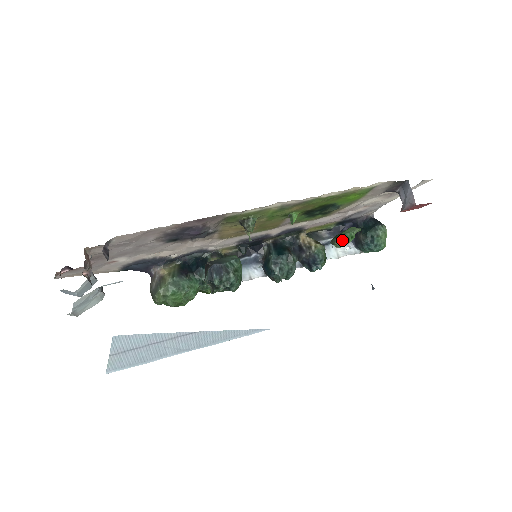
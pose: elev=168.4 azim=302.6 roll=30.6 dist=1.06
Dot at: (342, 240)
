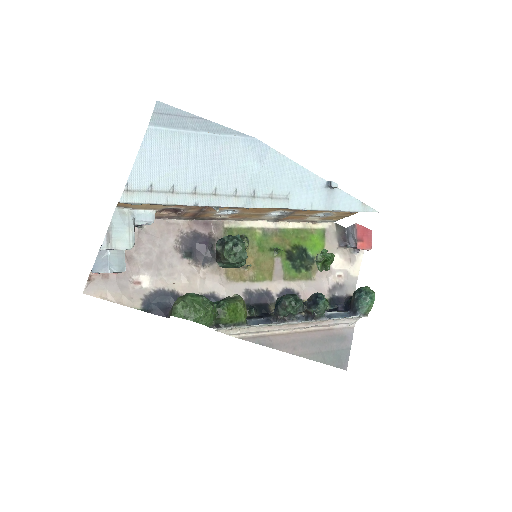
Dot at: (322, 256)
